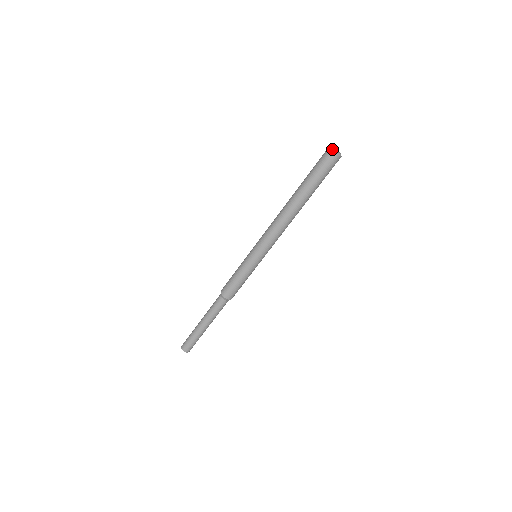
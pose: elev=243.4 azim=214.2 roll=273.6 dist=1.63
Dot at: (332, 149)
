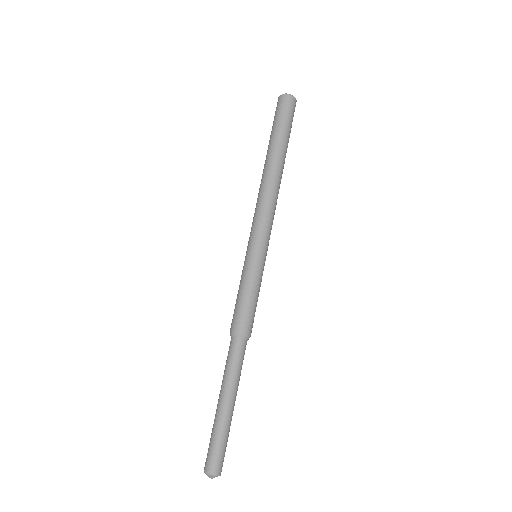
Dot at: occluded
